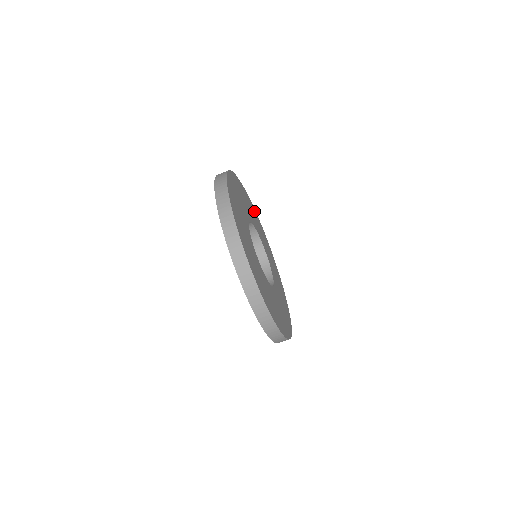
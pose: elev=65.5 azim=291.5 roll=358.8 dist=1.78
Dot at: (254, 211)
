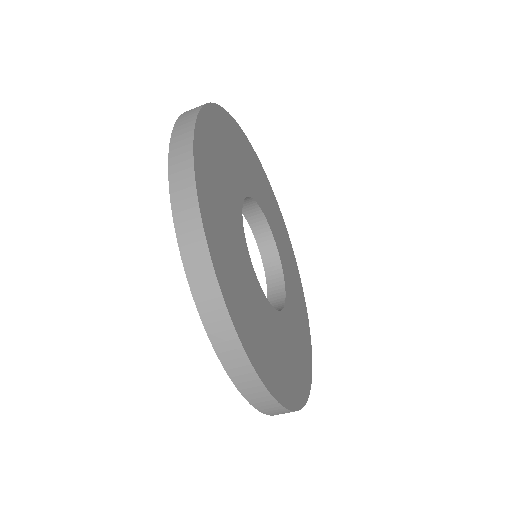
Dot at: (218, 120)
